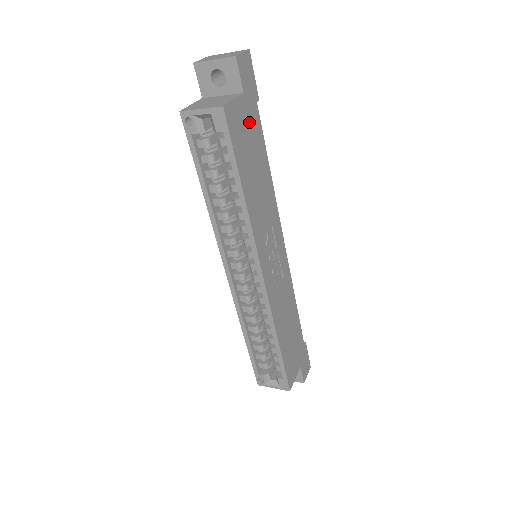
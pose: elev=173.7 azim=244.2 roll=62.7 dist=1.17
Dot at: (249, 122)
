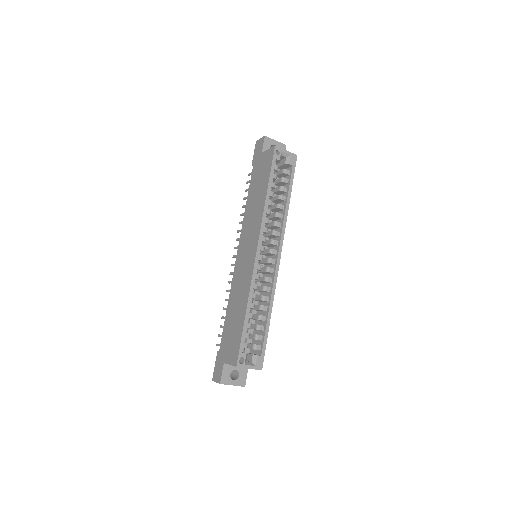
Dot at: occluded
